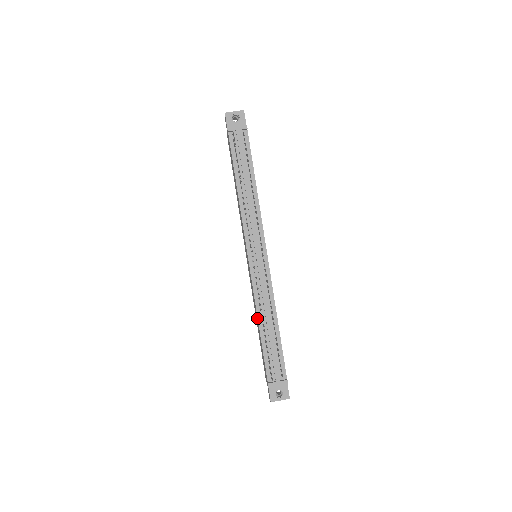
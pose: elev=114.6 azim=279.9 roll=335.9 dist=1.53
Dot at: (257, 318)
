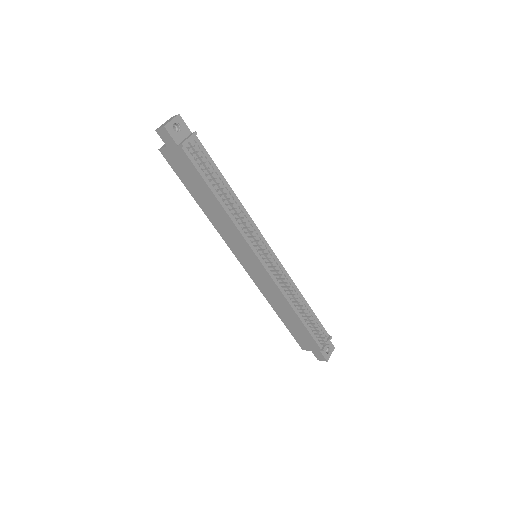
Dot at: (290, 308)
